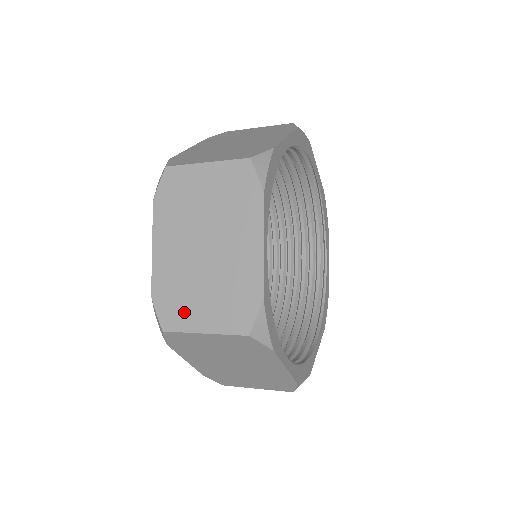
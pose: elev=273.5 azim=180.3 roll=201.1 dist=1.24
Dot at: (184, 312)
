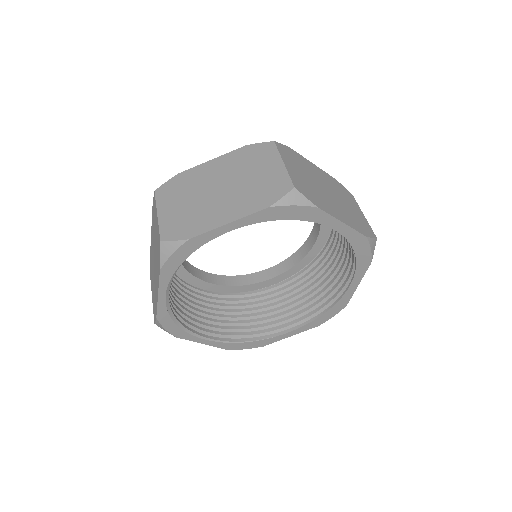
Dot at: (151, 278)
